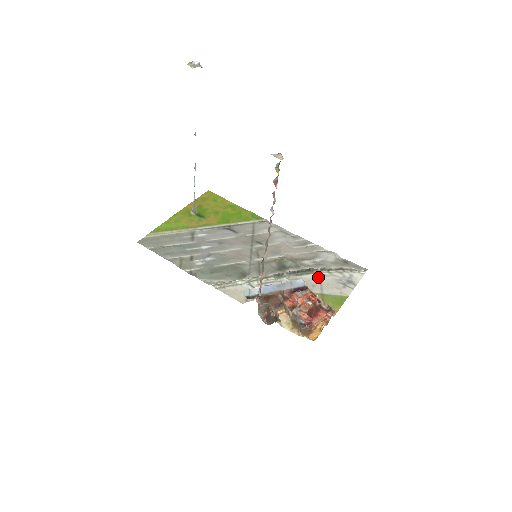
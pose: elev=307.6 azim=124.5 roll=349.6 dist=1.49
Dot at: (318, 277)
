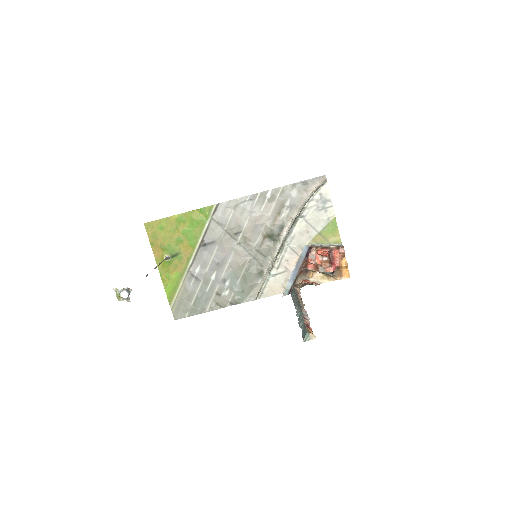
Dot at: (303, 221)
